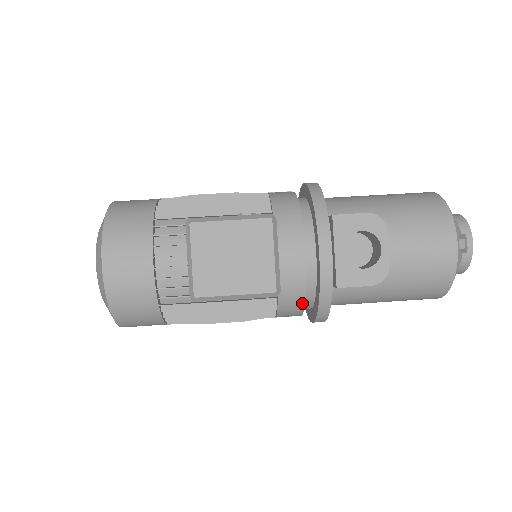
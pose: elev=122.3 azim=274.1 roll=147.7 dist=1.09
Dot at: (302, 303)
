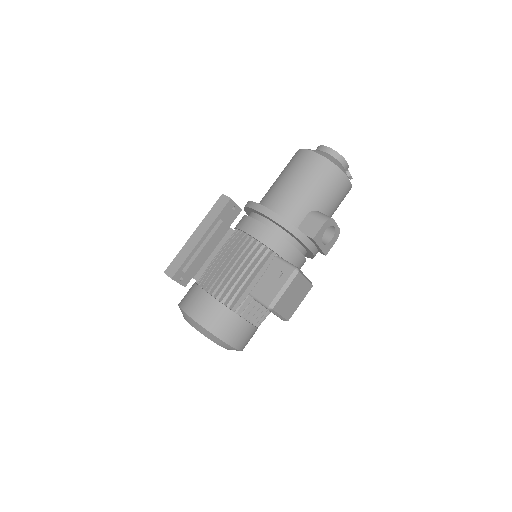
Dot at: occluded
